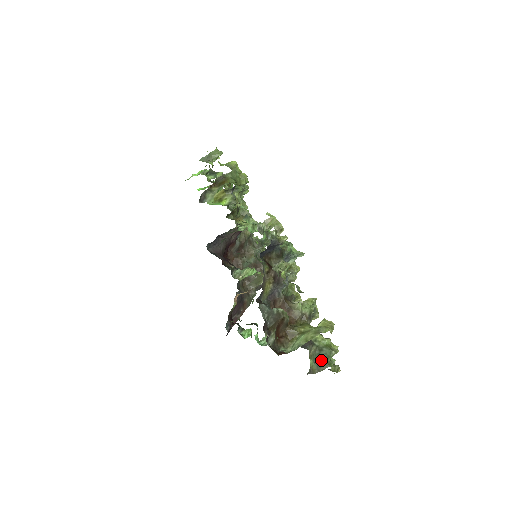
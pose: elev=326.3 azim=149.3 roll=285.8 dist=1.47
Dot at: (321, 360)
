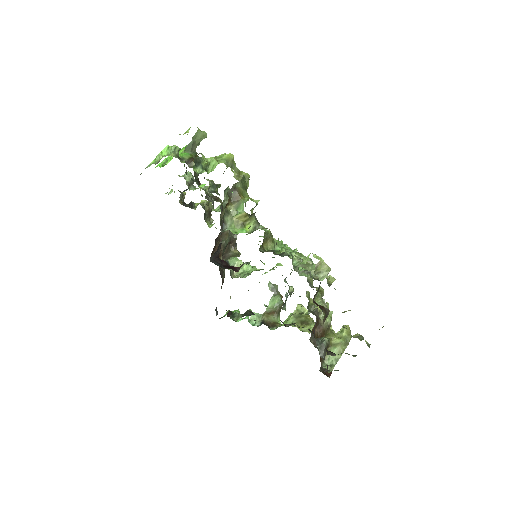
Dot at: occluded
